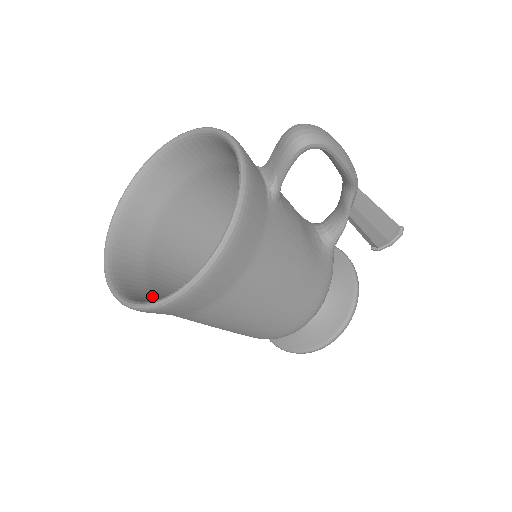
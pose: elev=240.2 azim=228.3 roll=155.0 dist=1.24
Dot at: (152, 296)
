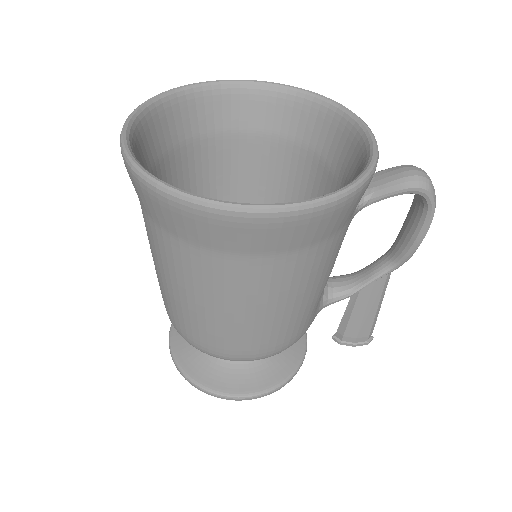
Dot at: occluded
